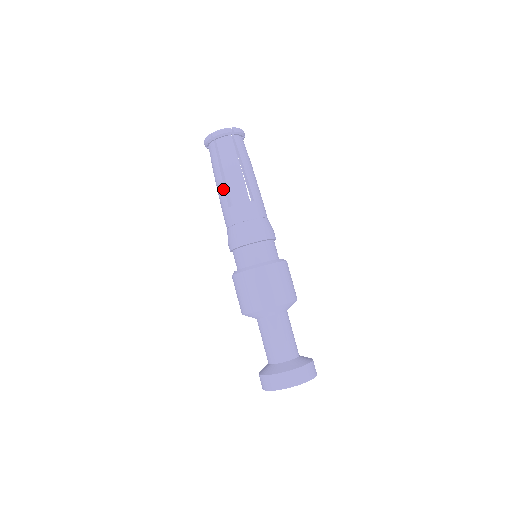
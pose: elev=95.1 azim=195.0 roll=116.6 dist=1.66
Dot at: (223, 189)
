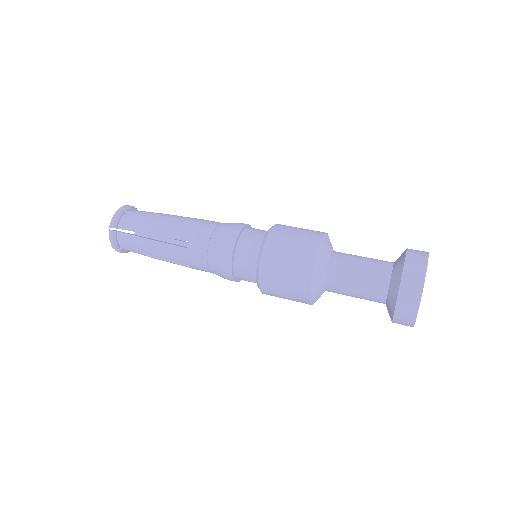
Dot at: (166, 245)
